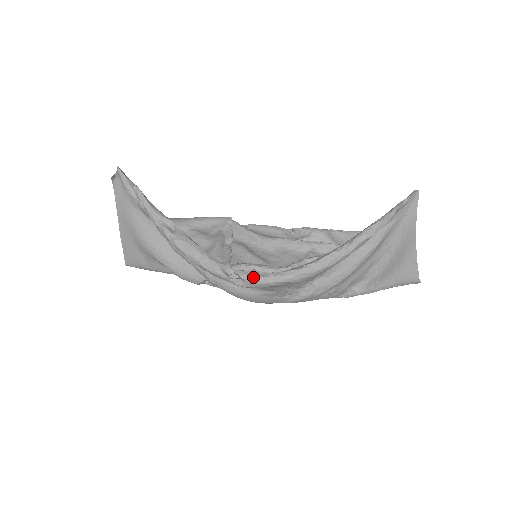
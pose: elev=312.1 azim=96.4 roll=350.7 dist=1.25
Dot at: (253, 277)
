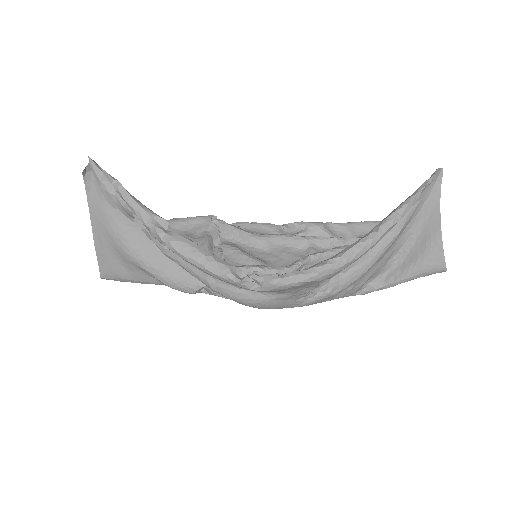
Dot at: (270, 278)
